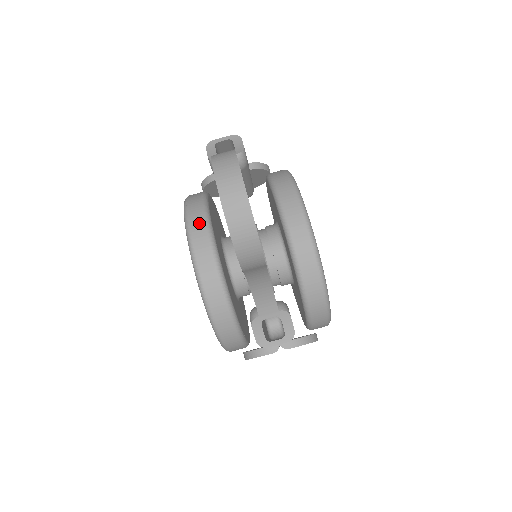
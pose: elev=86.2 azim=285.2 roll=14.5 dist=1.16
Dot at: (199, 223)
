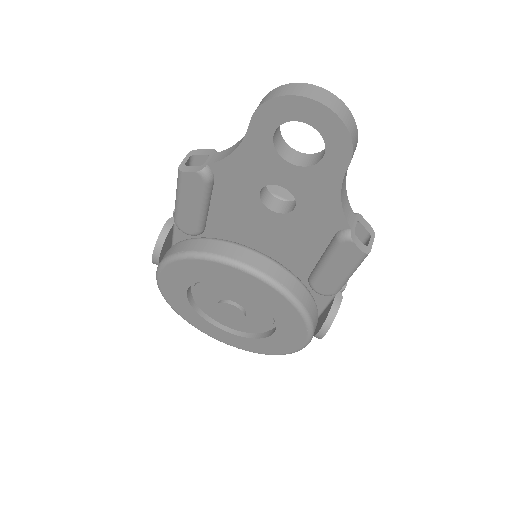
Dot at: (216, 245)
